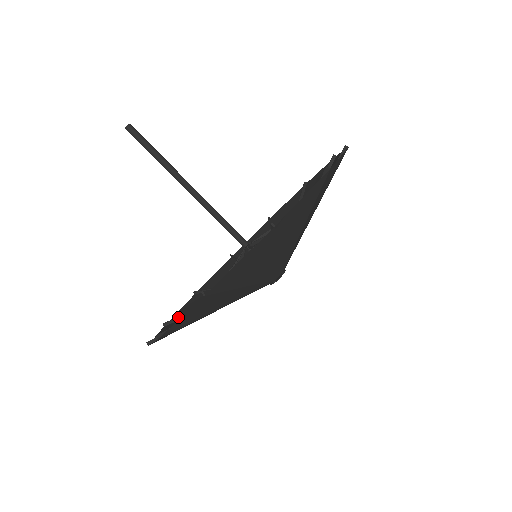
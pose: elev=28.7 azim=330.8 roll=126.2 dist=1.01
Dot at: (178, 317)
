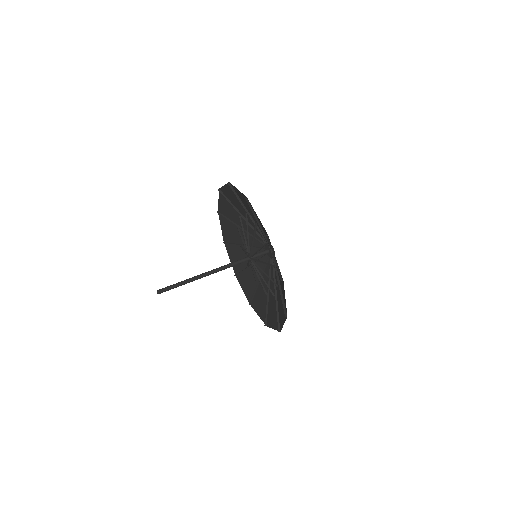
Dot at: (239, 273)
